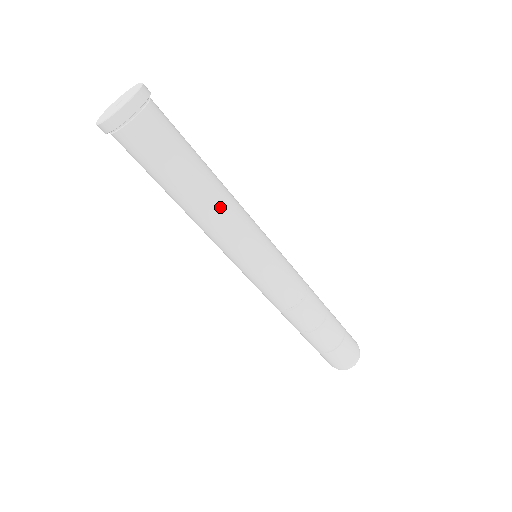
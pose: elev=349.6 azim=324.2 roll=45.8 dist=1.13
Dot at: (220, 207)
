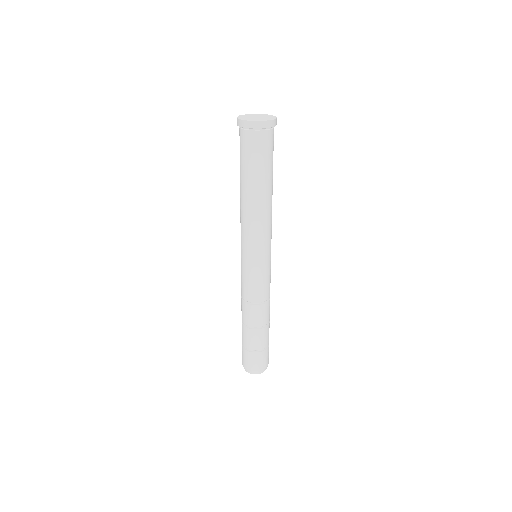
Dot at: (259, 211)
